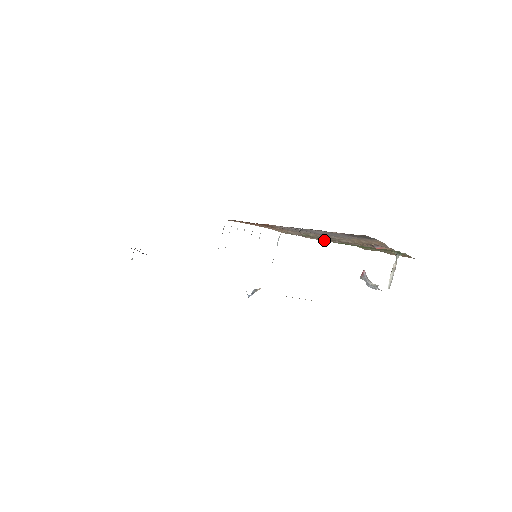
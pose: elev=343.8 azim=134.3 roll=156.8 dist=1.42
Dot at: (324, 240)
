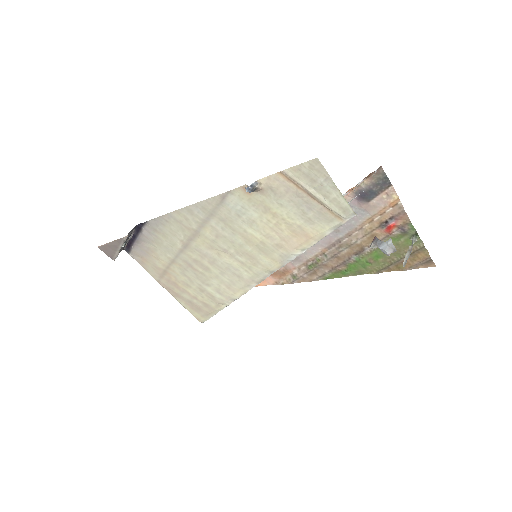
Dot at: (332, 269)
